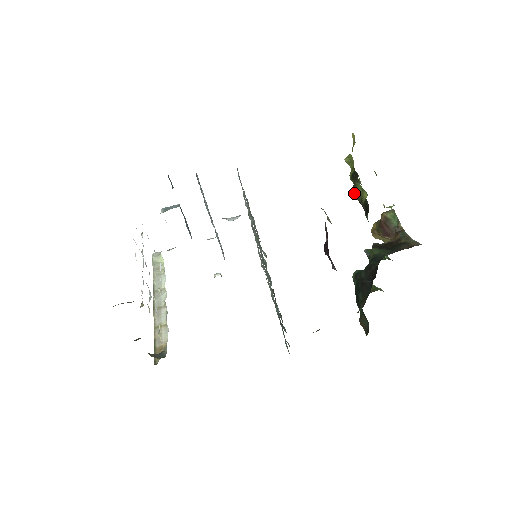
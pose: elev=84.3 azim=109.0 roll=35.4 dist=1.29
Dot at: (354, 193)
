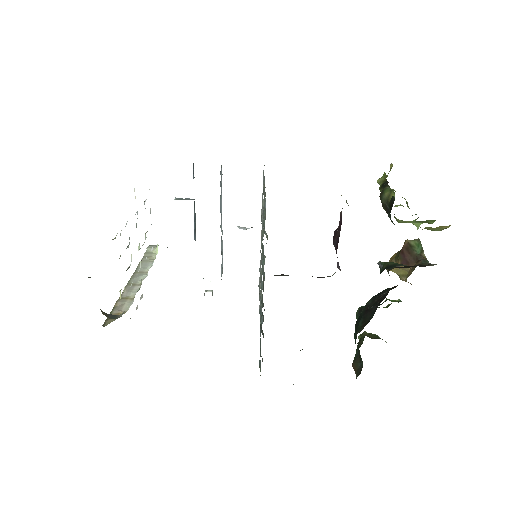
Dot at: (380, 197)
